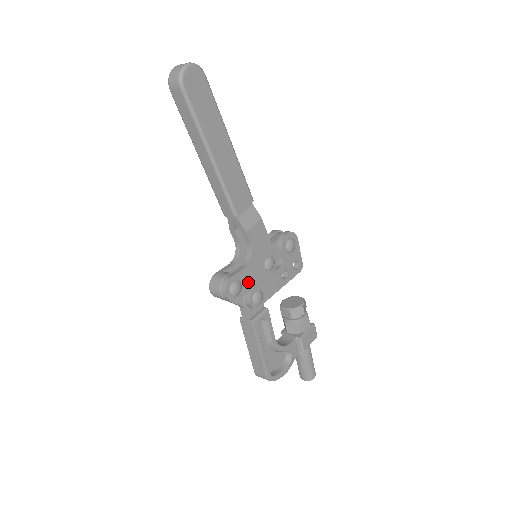
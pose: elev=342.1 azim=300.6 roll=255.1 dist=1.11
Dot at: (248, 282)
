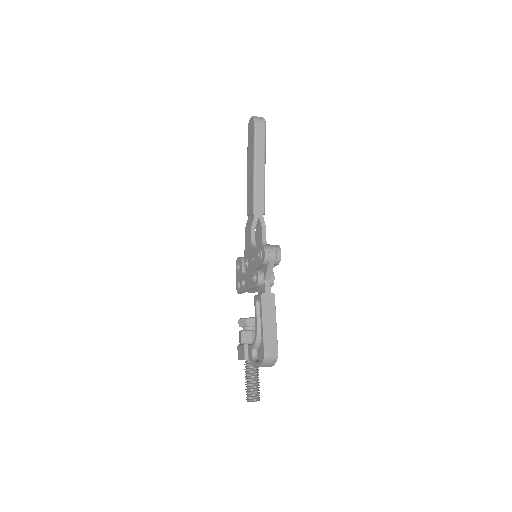
Dot at: occluded
